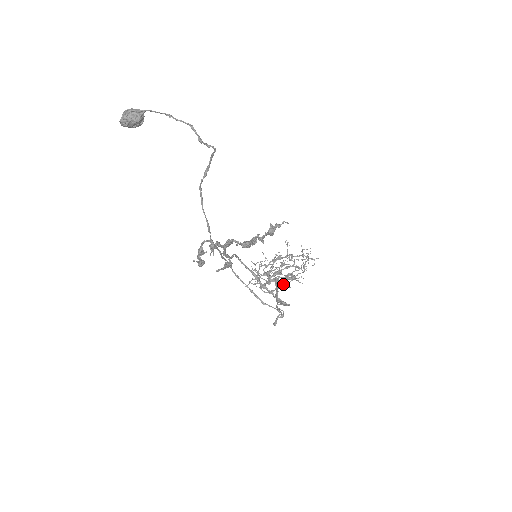
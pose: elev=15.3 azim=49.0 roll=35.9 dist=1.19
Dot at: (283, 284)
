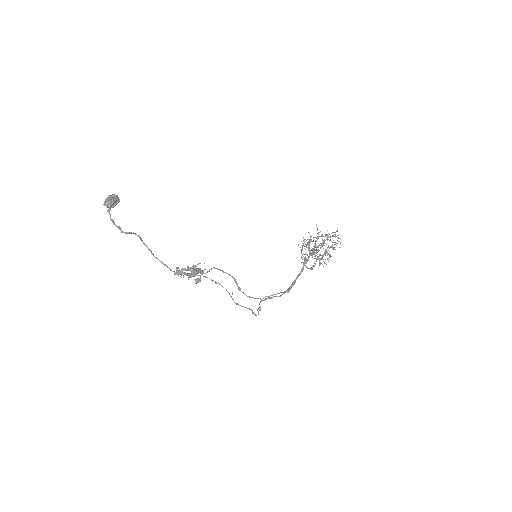
Dot at: (319, 262)
